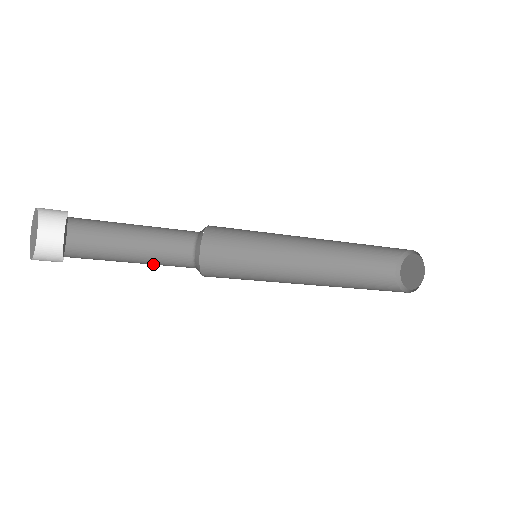
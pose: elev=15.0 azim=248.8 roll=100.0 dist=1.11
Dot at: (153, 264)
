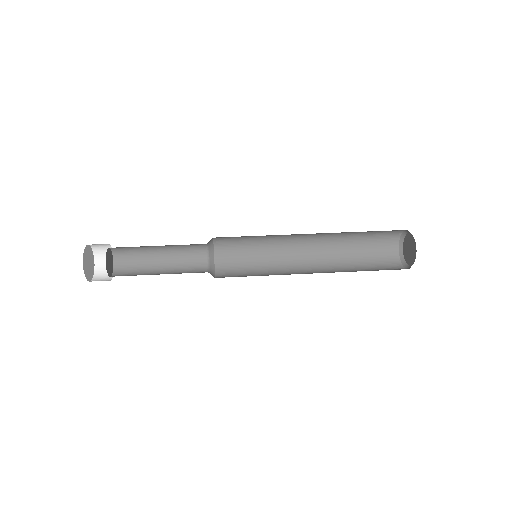
Dot at: (175, 272)
